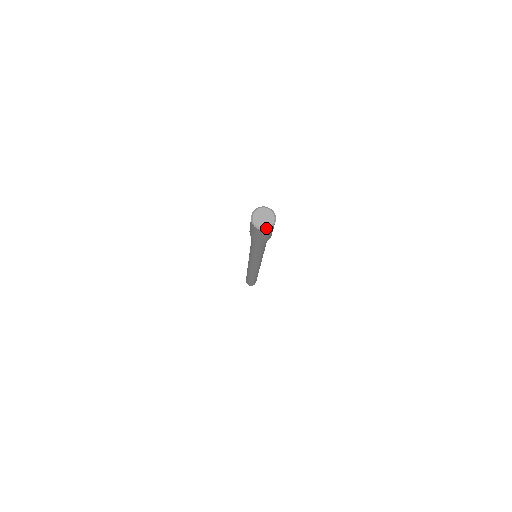
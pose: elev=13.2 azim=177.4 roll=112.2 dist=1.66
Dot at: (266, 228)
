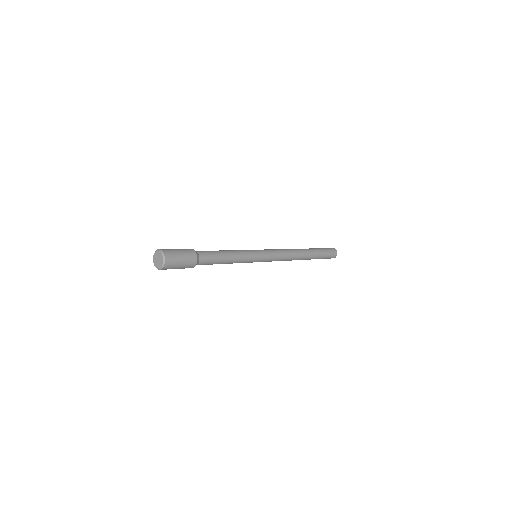
Dot at: (161, 267)
